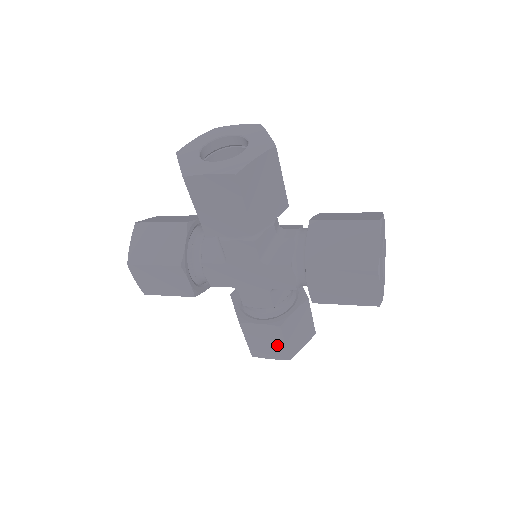
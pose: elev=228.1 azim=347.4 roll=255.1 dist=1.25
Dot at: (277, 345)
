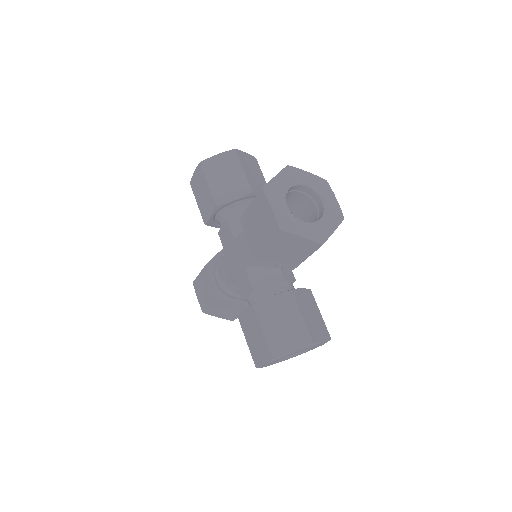
Dot at: (260, 337)
